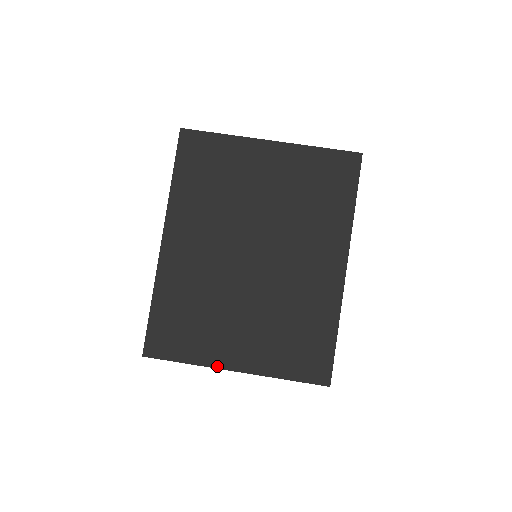
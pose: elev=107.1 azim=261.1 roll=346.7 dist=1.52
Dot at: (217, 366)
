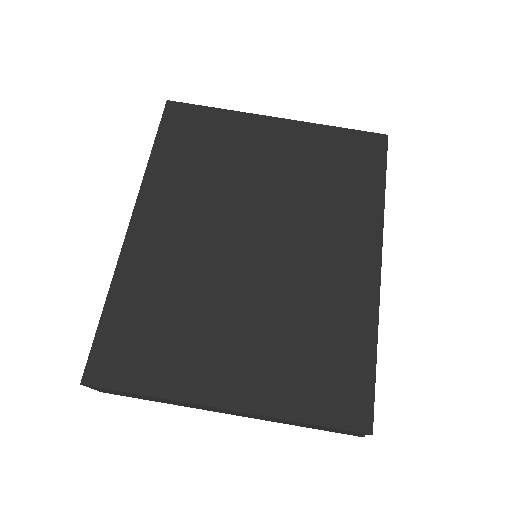
Dot at: (197, 400)
